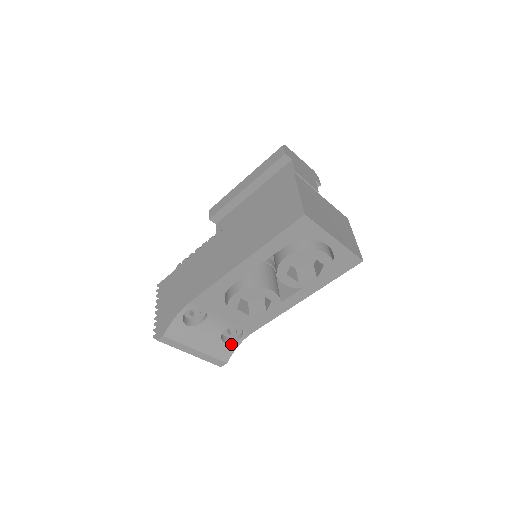
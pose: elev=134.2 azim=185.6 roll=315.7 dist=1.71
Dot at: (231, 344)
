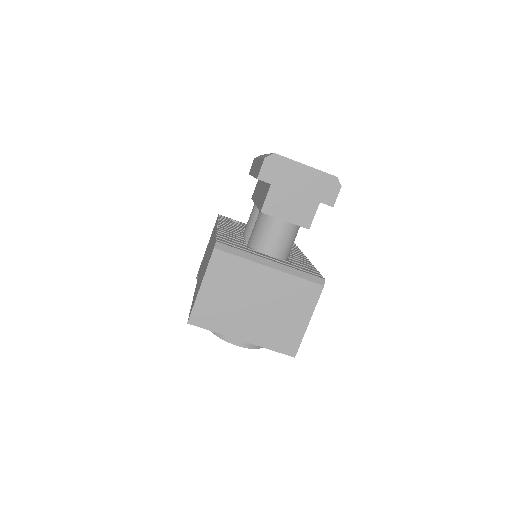
Dot at: occluded
